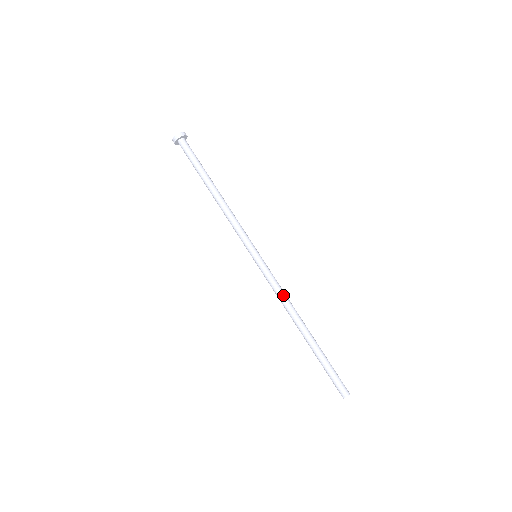
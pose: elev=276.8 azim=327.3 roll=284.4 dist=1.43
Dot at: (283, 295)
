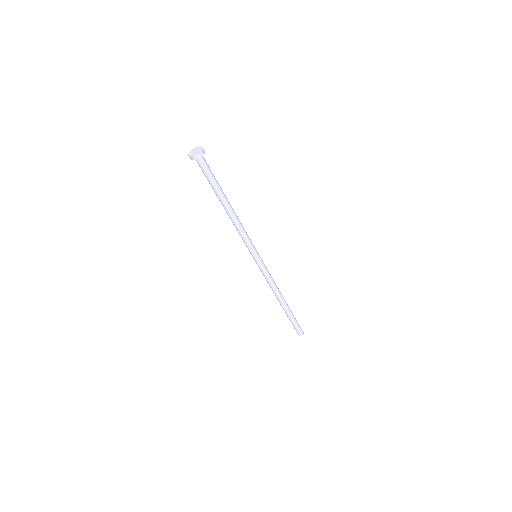
Dot at: (273, 283)
